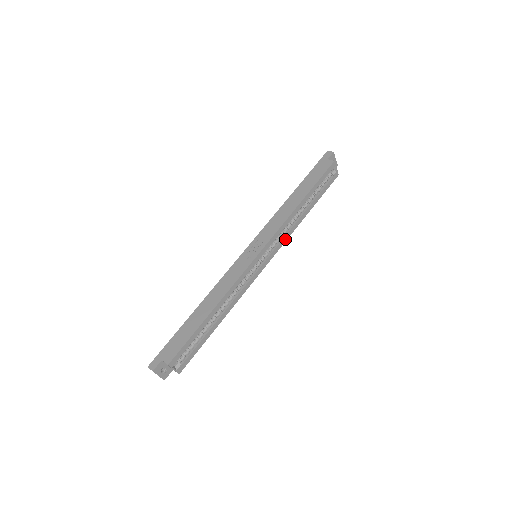
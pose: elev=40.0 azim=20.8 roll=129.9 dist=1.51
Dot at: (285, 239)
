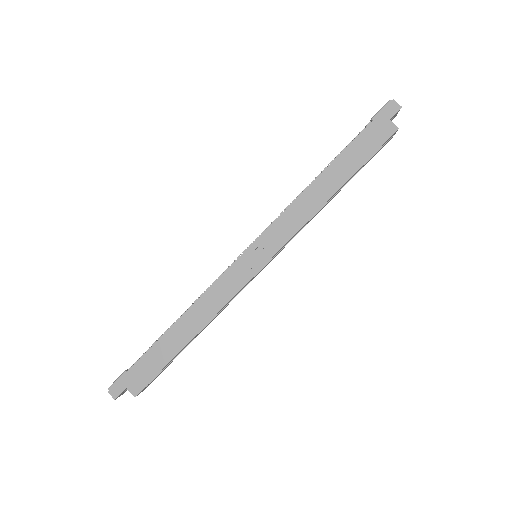
Dot at: occluded
